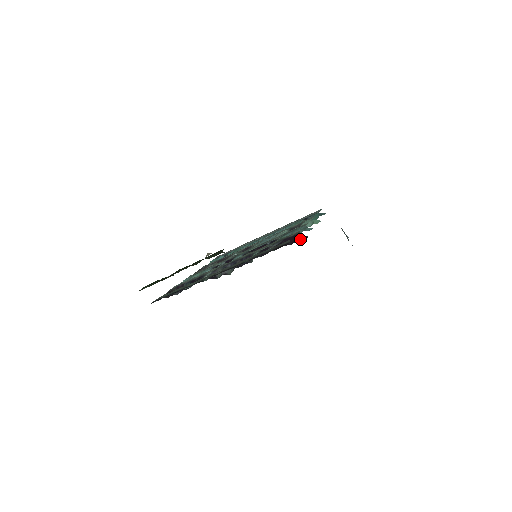
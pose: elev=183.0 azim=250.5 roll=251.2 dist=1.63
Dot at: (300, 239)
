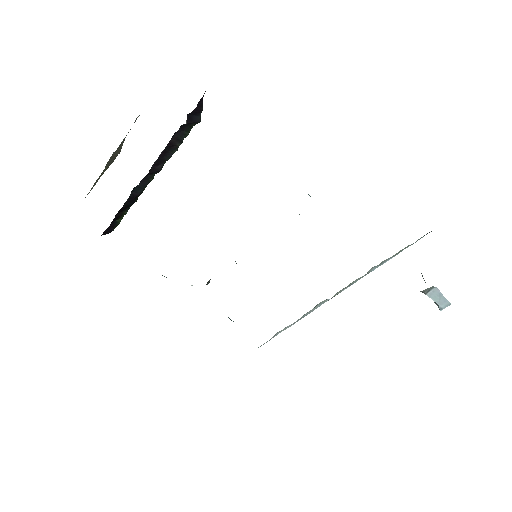
Dot at: occluded
